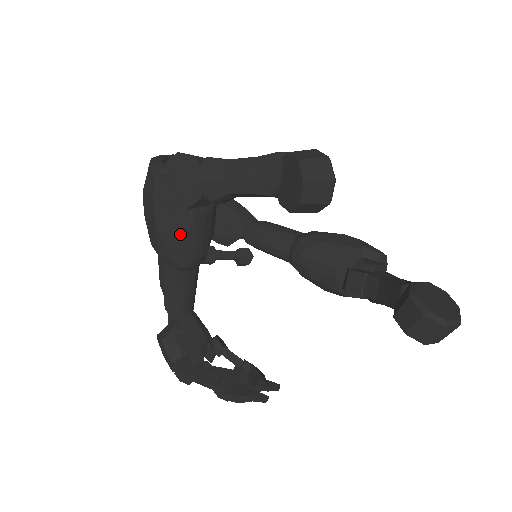
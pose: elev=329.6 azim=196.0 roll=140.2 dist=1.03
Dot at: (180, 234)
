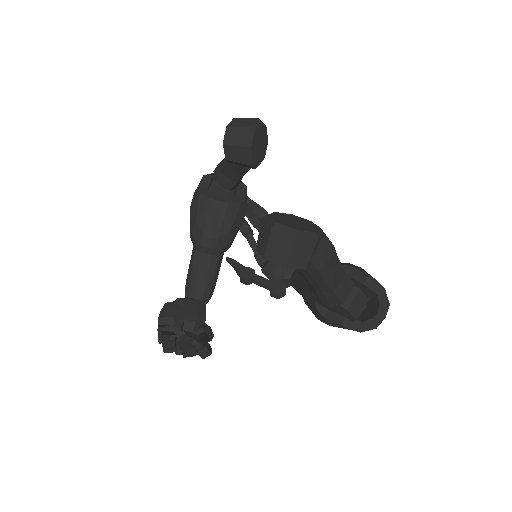
Dot at: (198, 212)
